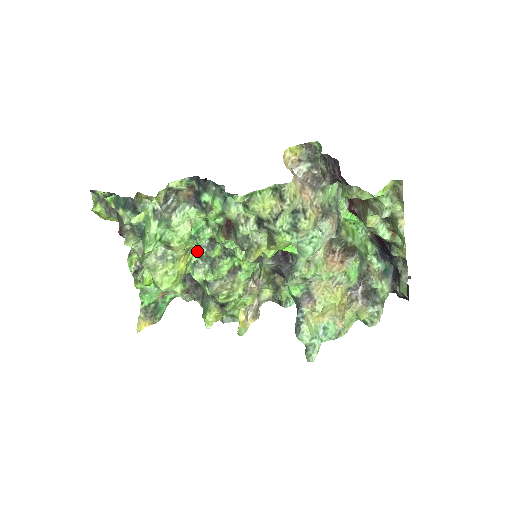
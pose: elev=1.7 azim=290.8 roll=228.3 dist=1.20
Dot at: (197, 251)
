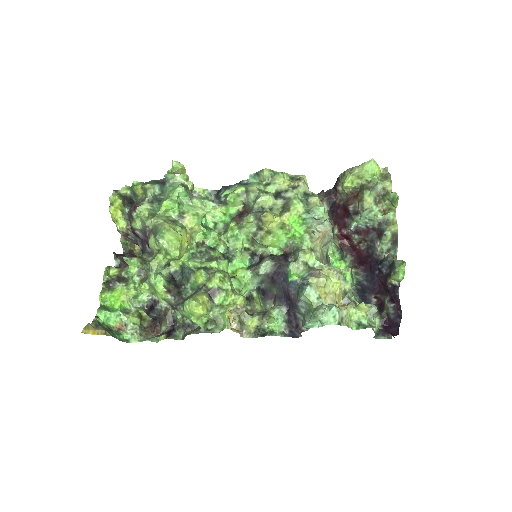
Dot at: (197, 248)
